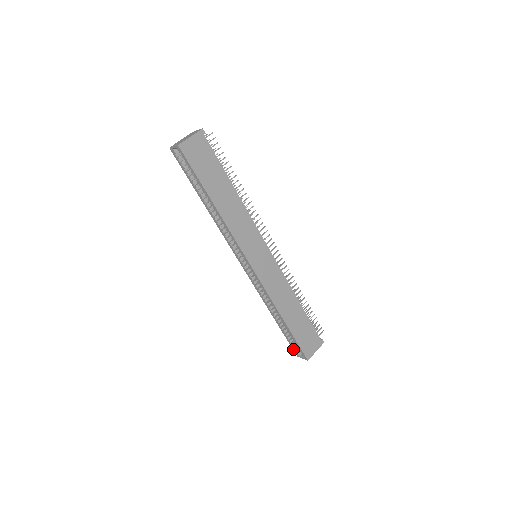
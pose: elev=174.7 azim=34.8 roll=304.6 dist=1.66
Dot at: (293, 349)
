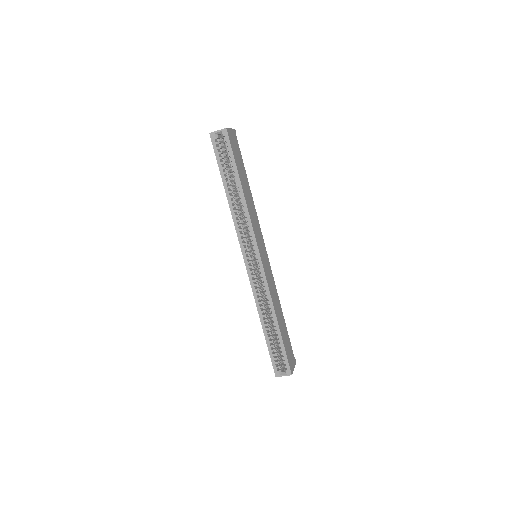
Dot at: (274, 367)
